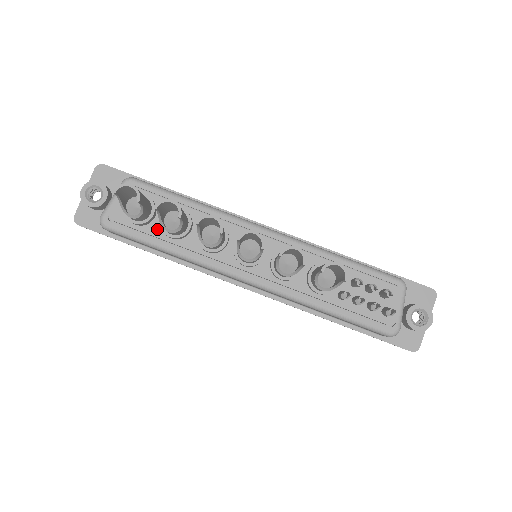
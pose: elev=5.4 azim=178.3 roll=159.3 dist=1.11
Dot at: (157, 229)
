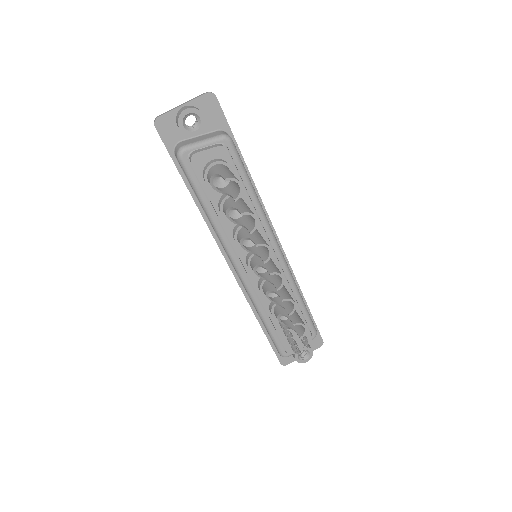
Dot at: (216, 196)
